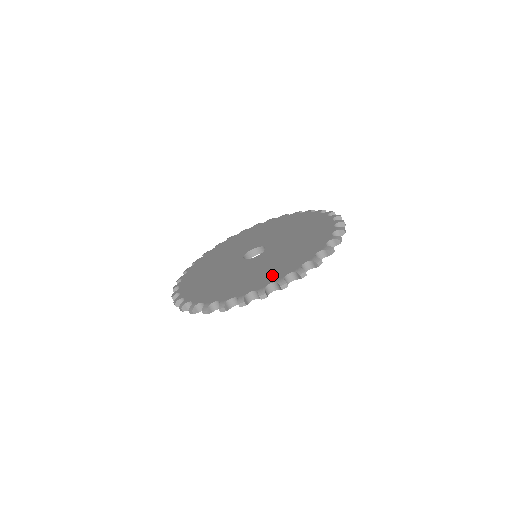
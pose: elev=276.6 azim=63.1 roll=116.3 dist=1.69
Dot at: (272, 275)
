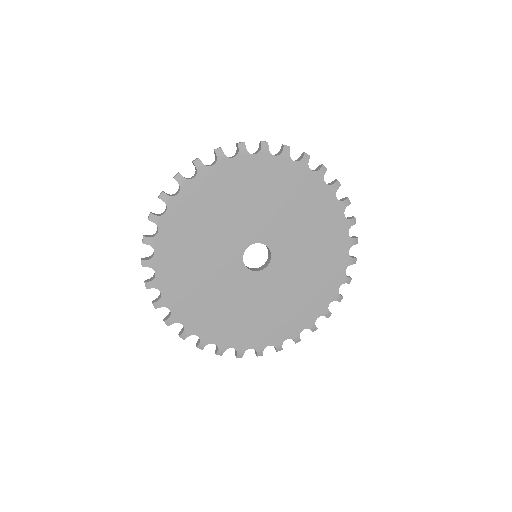
Dot at: (226, 333)
